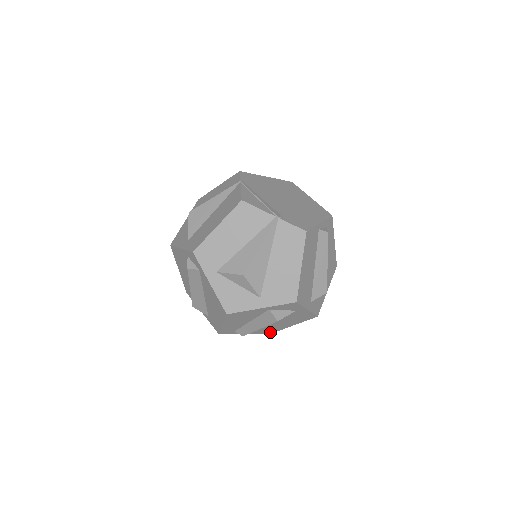
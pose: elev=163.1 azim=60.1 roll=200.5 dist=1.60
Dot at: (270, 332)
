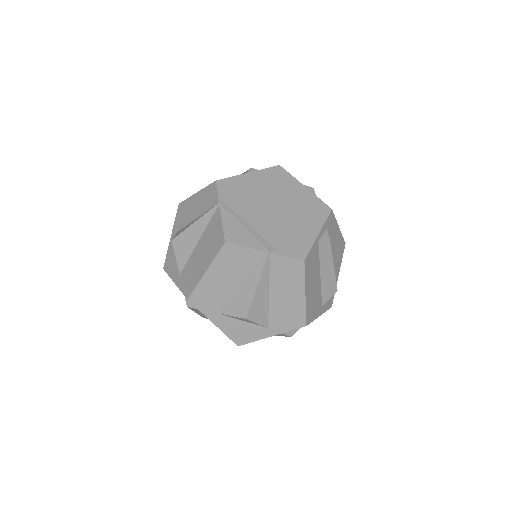
Dot at: occluded
